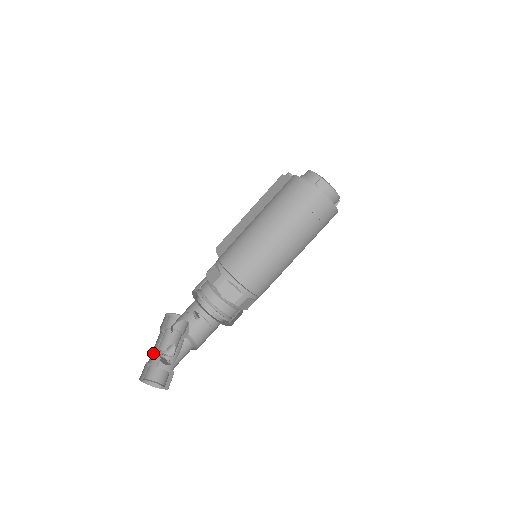
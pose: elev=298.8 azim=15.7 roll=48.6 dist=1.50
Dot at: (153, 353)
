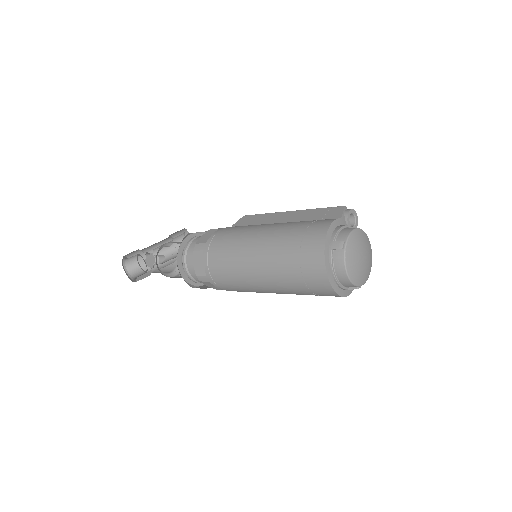
Dot at: (153, 247)
